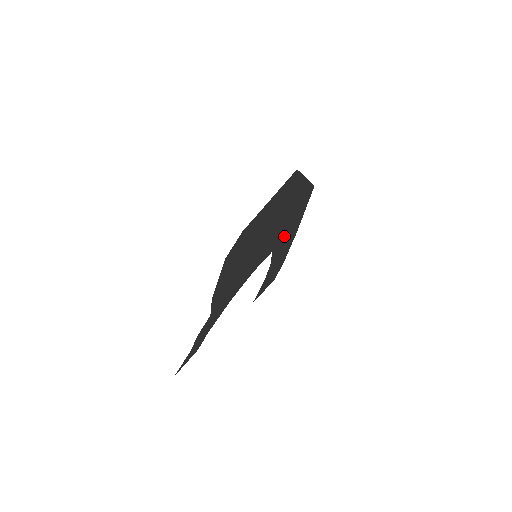
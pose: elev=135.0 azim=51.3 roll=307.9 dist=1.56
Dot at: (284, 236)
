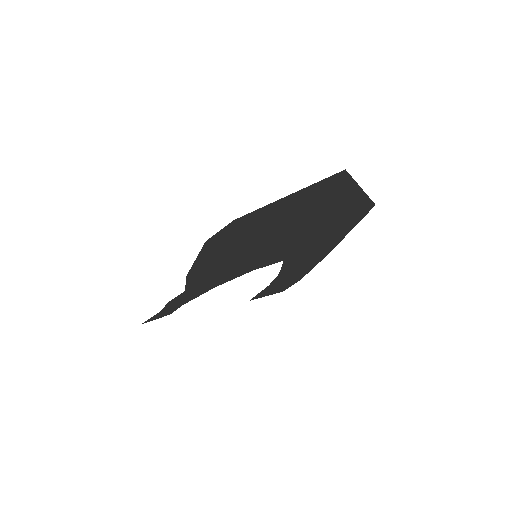
Dot at: (307, 249)
